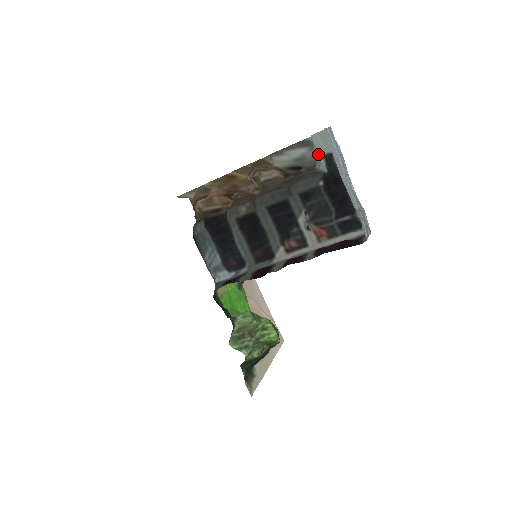
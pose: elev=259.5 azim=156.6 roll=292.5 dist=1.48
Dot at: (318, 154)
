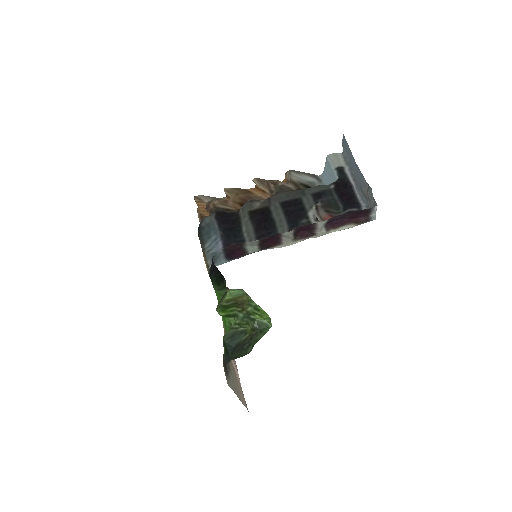
Dot at: occluded
